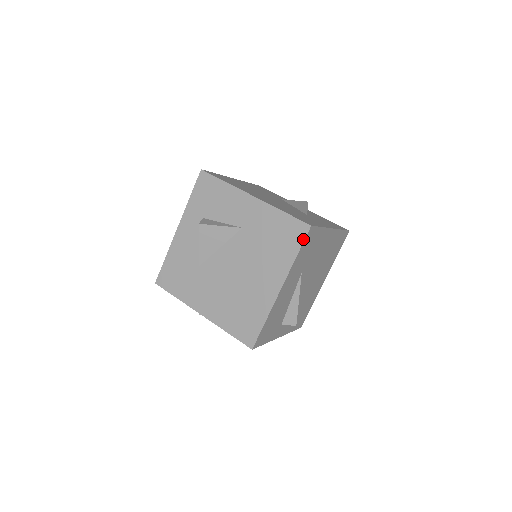
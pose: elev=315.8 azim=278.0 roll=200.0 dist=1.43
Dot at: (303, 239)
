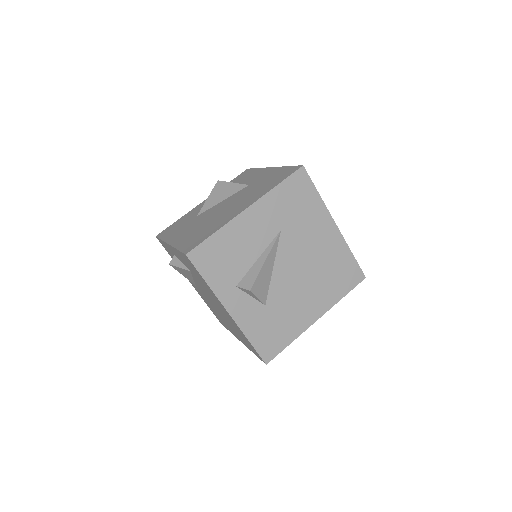
Dot at: (291, 174)
